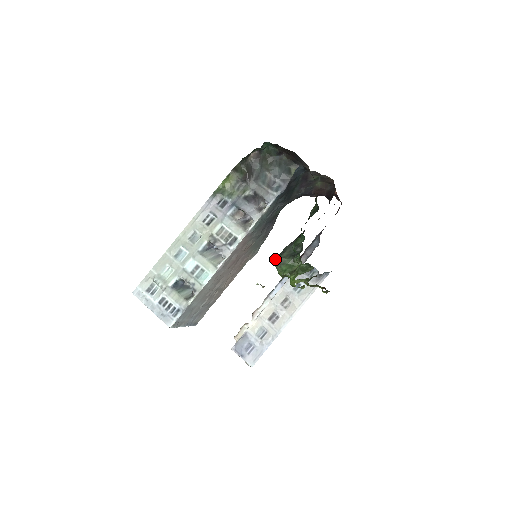
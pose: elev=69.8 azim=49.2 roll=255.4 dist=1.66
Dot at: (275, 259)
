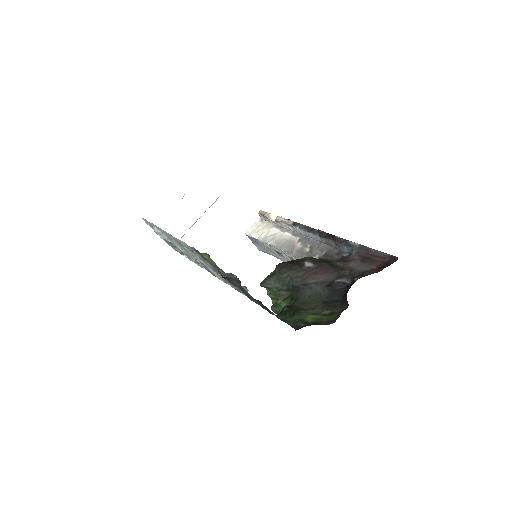
Dot at: (262, 286)
